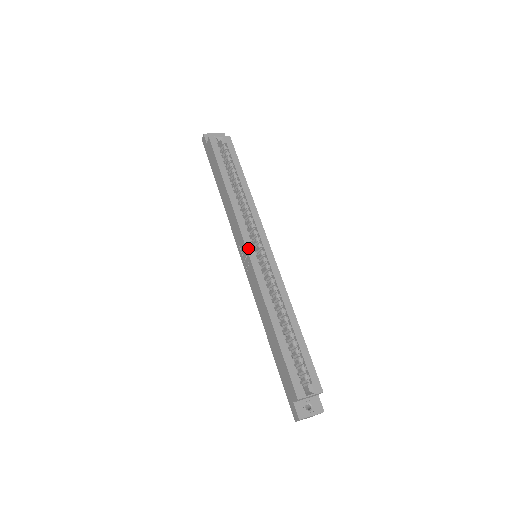
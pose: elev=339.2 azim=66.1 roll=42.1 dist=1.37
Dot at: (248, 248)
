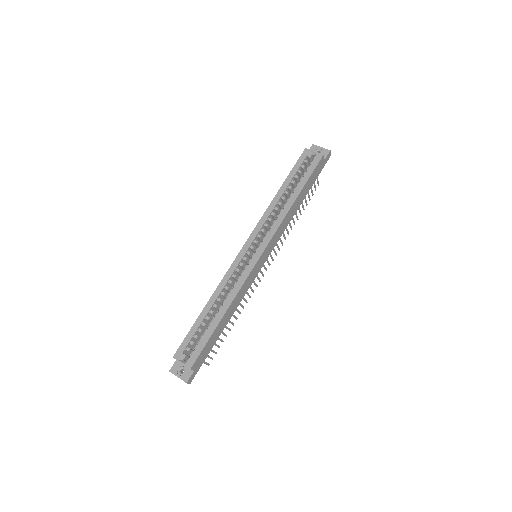
Dot at: (245, 245)
